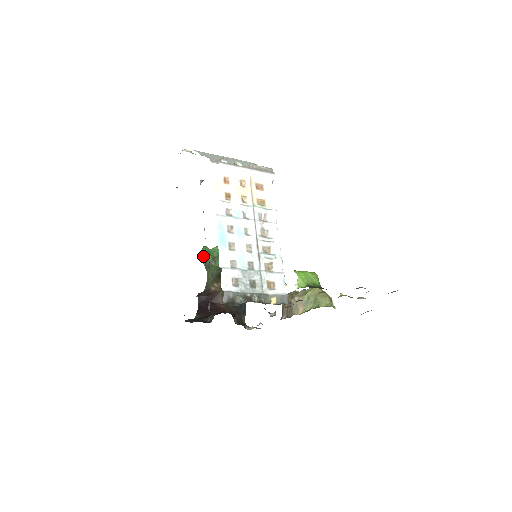
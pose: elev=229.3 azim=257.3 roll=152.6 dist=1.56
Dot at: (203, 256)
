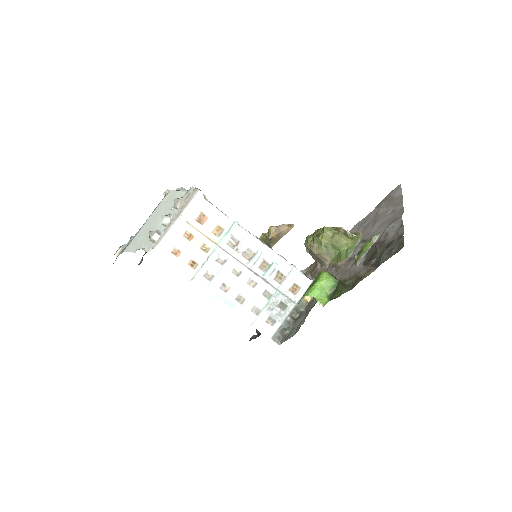
Dot at: occluded
